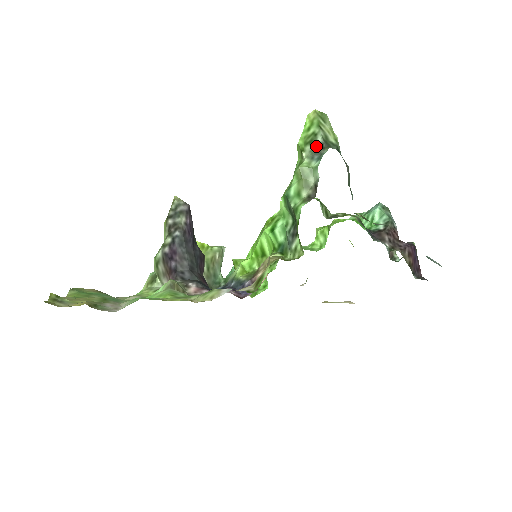
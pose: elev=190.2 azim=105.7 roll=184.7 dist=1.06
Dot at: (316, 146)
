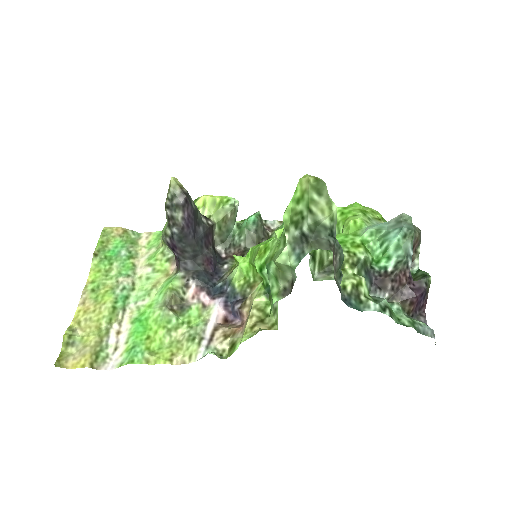
Dot at: (300, 235)
